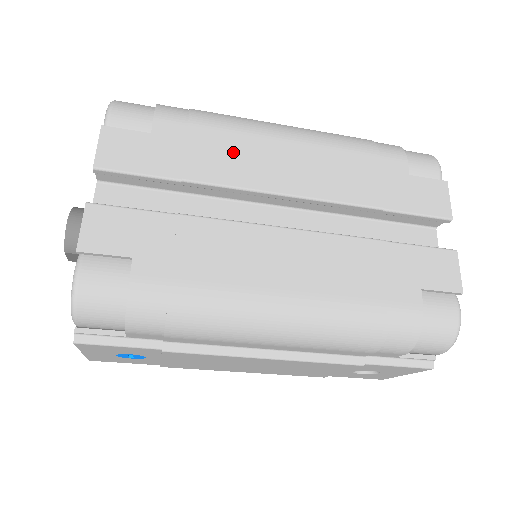
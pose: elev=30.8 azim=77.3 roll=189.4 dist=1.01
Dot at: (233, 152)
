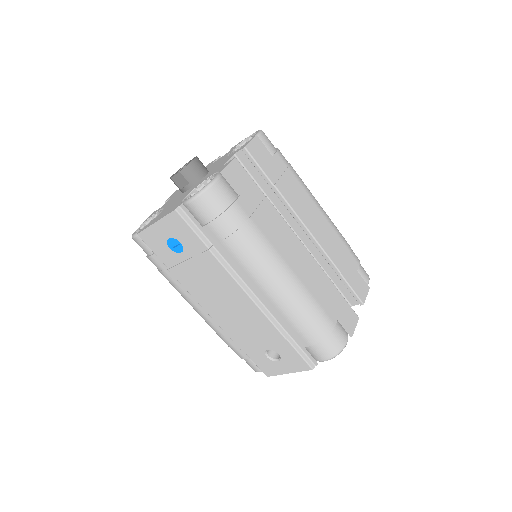
Dot at: (298, 194)
